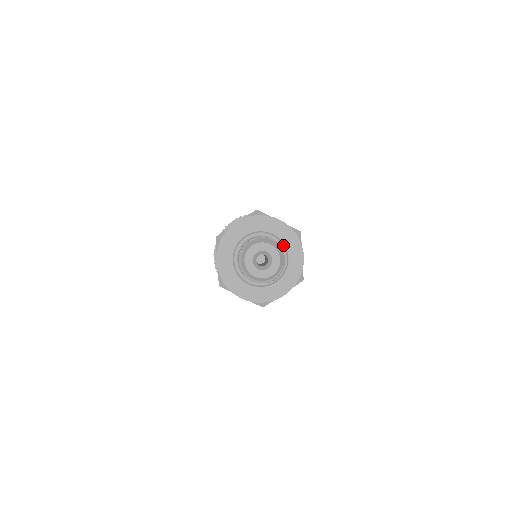
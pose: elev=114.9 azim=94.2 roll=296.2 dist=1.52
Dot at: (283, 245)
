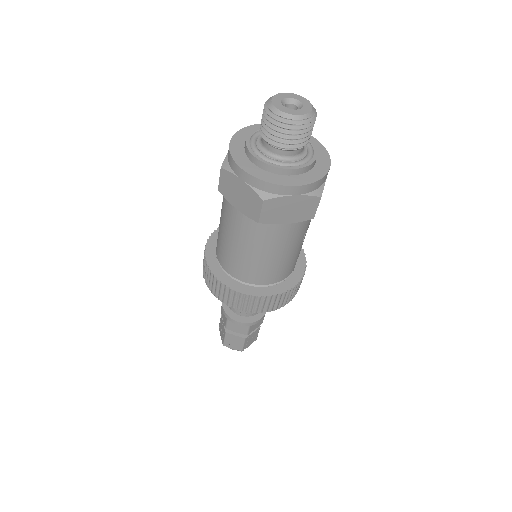
Dot at: (311, 145)
